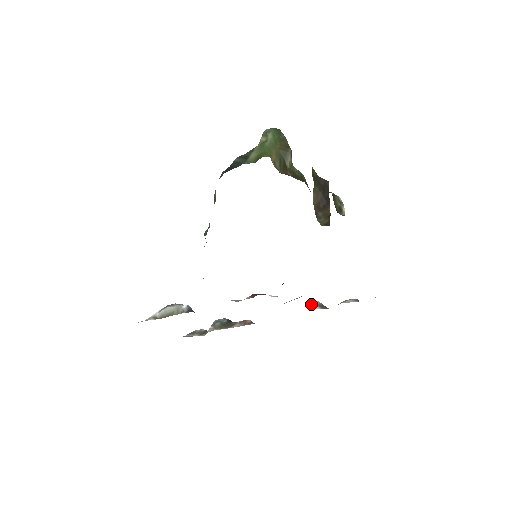
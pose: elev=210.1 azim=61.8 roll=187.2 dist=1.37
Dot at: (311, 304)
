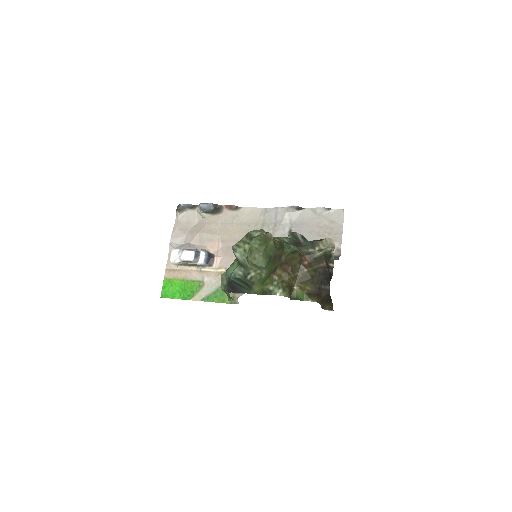
Dot at: (290, 209)
